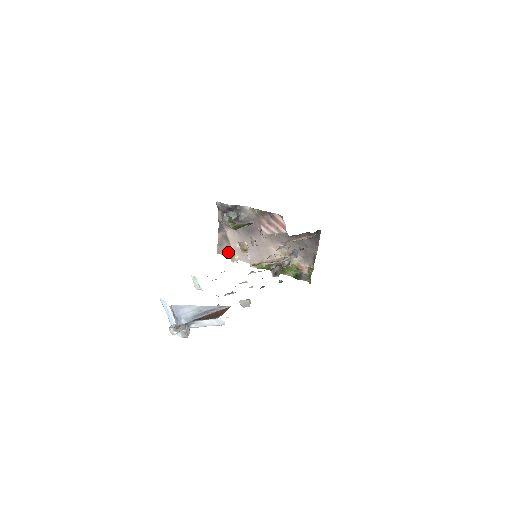
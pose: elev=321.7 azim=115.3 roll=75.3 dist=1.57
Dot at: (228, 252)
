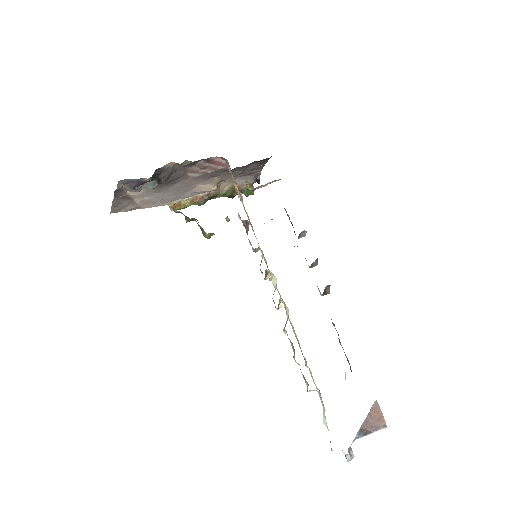
Dot at: (277, 308)
